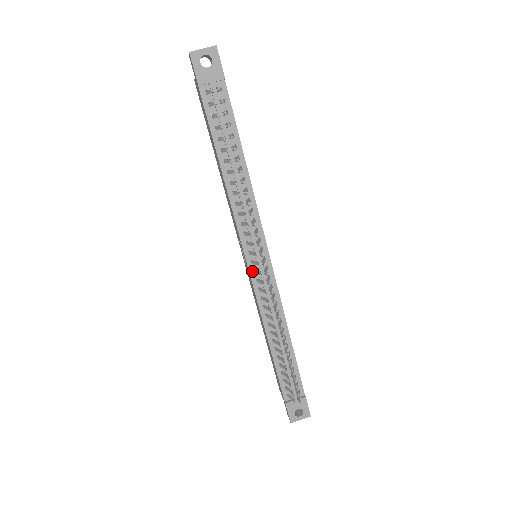
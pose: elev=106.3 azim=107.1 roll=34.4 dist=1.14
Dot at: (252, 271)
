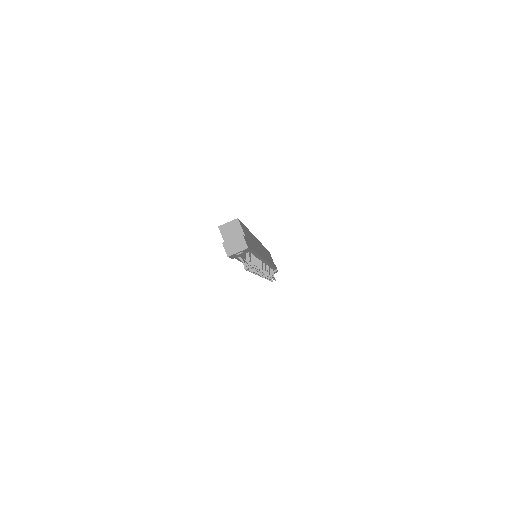
Dot at: occluded
